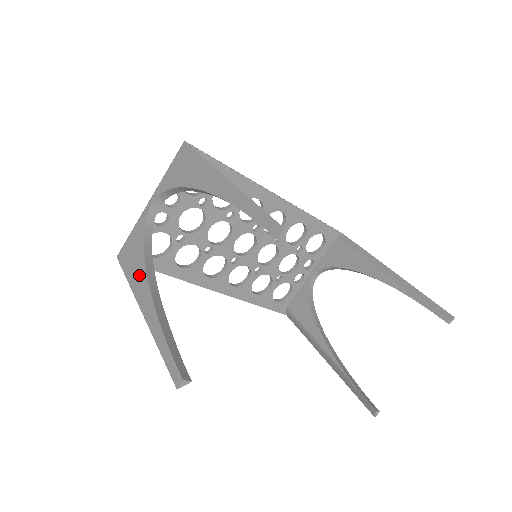
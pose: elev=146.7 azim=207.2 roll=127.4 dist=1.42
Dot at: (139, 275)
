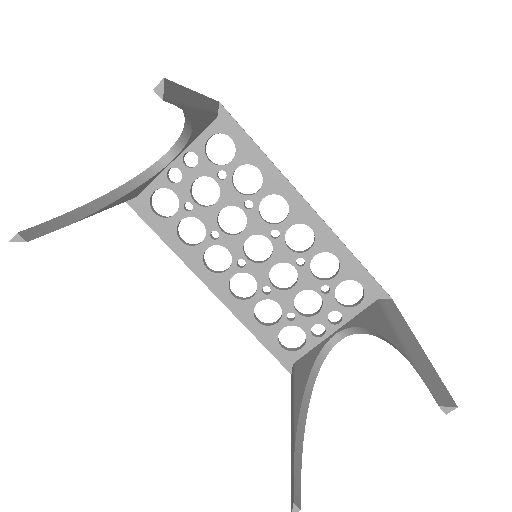
Dot at: occluded
